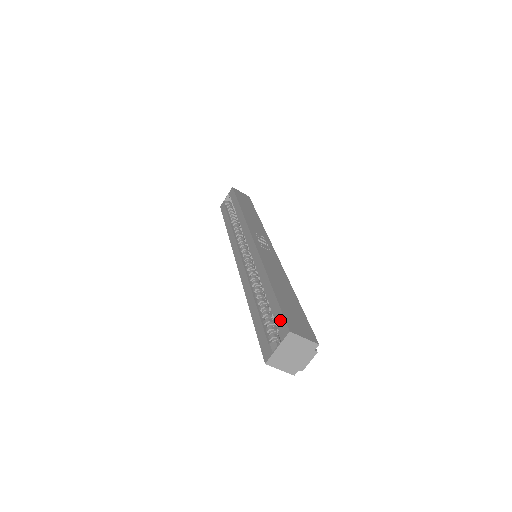
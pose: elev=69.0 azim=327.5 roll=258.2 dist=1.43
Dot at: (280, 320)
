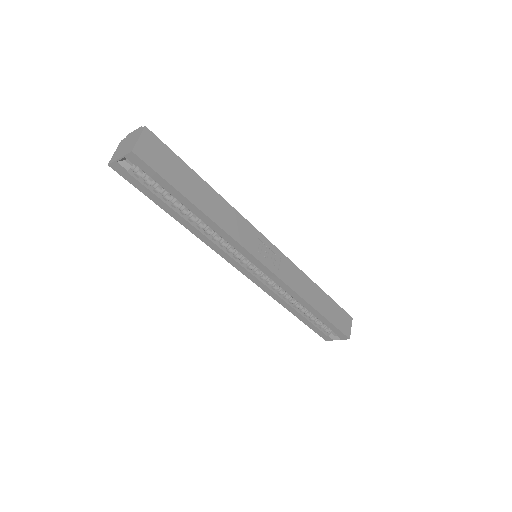
Dot at: (338, 333)
